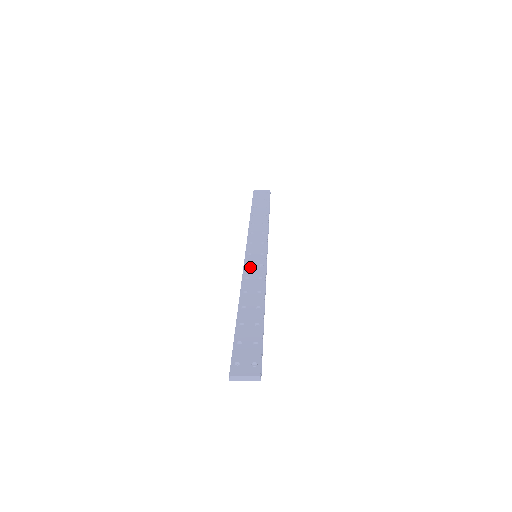
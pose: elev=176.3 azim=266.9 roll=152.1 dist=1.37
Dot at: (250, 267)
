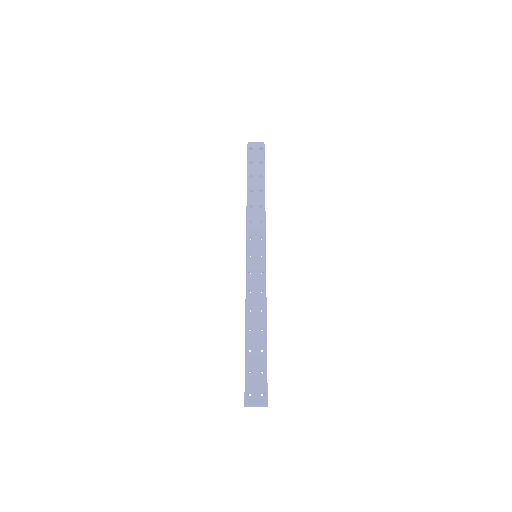
Dot at: (252, 275)
